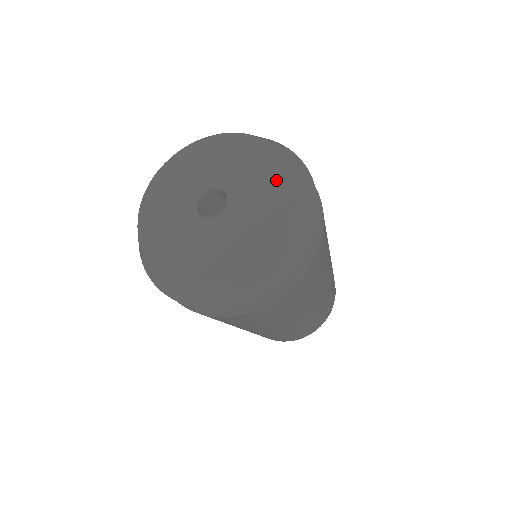
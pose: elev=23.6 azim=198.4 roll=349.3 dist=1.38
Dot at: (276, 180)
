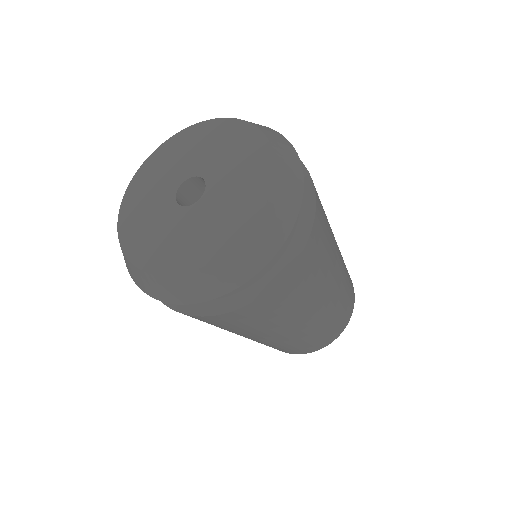
Dot at: (255, 158)
